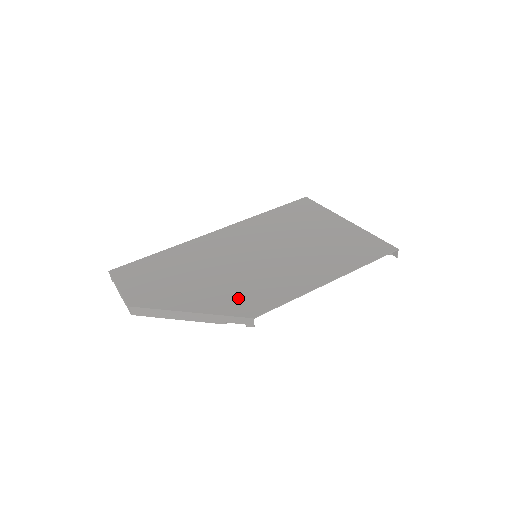
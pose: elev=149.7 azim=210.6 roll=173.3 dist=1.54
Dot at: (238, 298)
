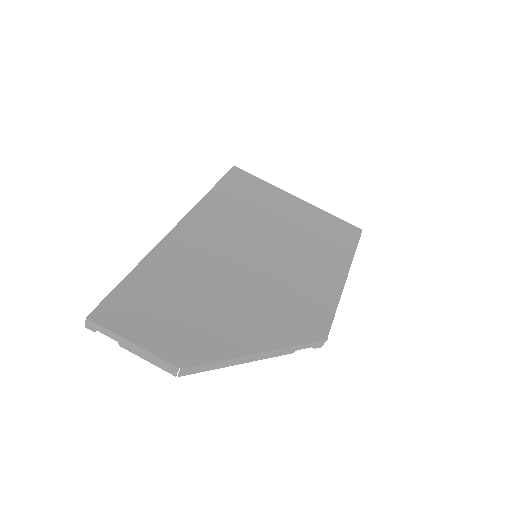
Dot at: (292, 318)
